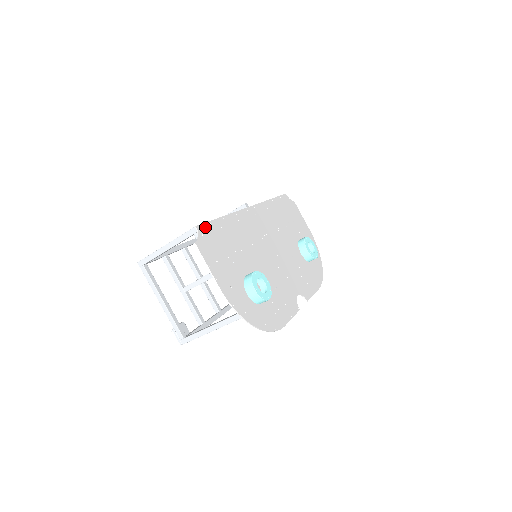
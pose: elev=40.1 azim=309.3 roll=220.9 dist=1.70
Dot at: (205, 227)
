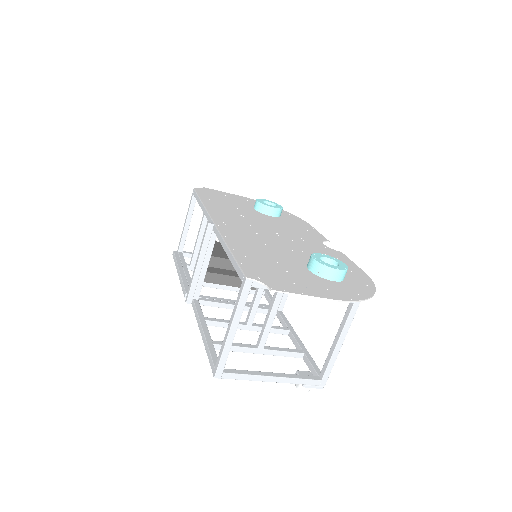
Dot at: (247, 270)
